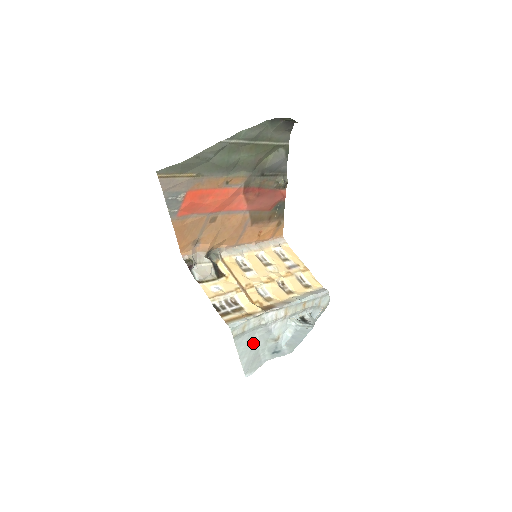
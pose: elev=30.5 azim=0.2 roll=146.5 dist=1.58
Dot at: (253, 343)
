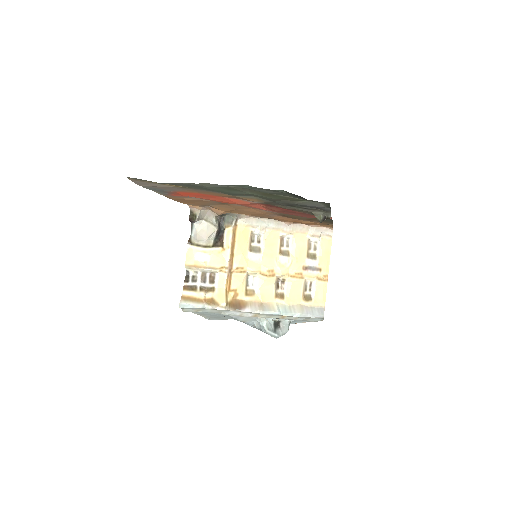
Dot at: (214, 314)
